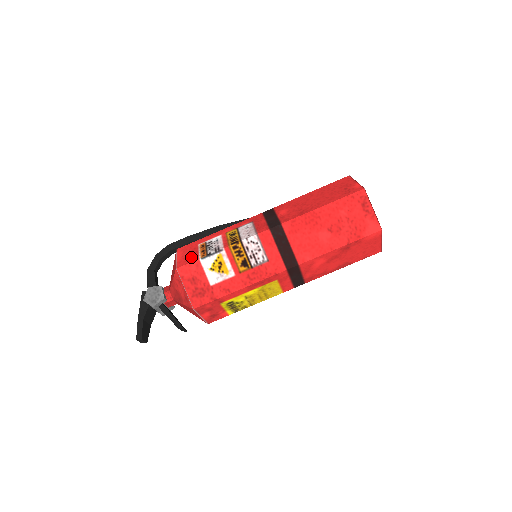
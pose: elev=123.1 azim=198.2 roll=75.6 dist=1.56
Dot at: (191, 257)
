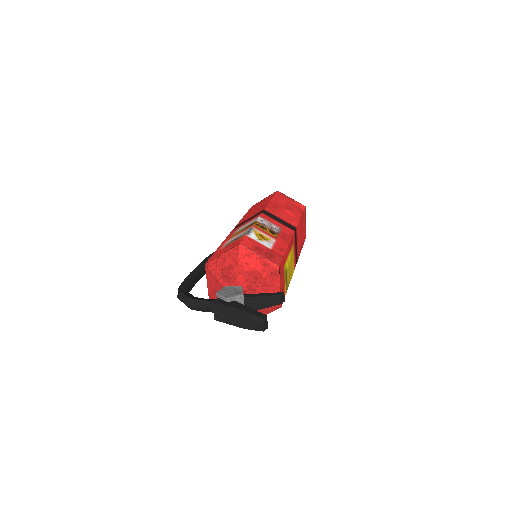
Dot at: (235, 242)
